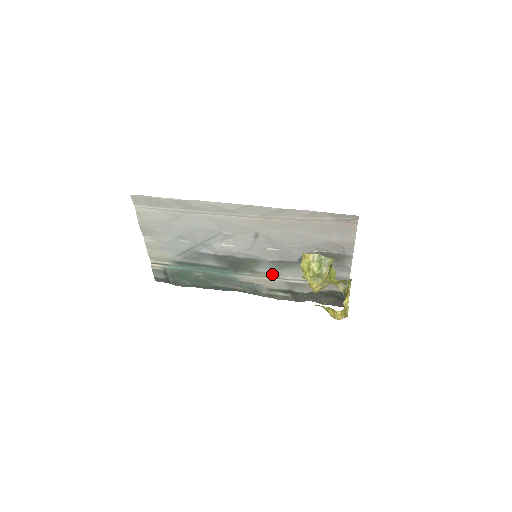
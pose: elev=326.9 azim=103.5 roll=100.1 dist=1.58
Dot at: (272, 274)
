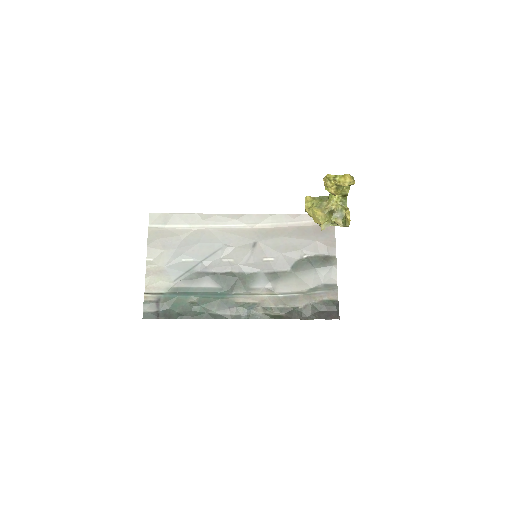
Dot at: (267, 289)
